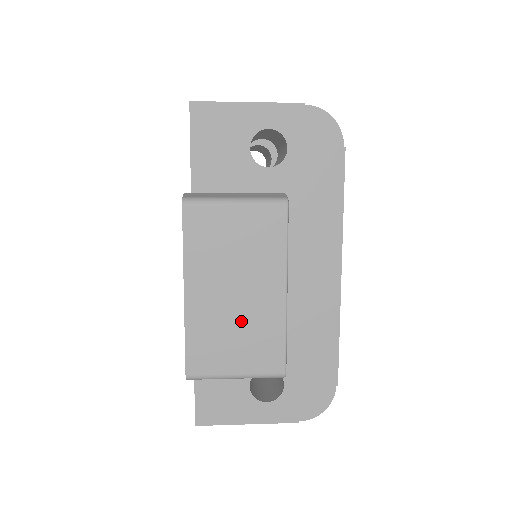
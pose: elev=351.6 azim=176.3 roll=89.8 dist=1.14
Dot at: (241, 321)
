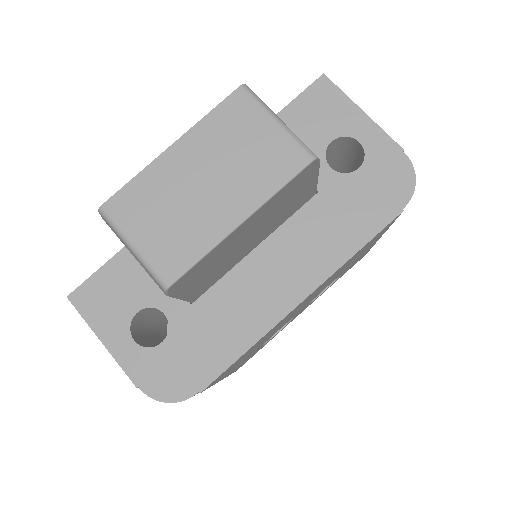
Dot at: (185, 208)
